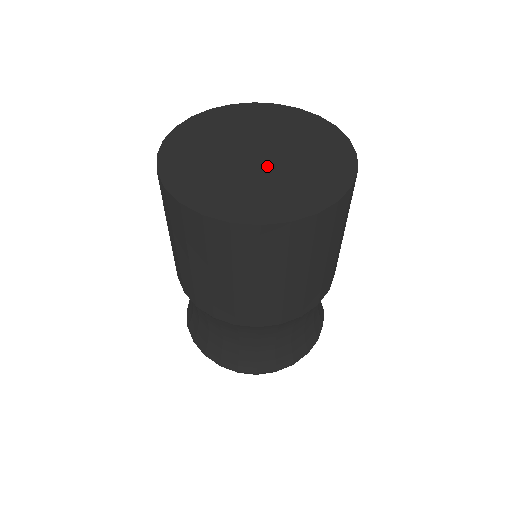
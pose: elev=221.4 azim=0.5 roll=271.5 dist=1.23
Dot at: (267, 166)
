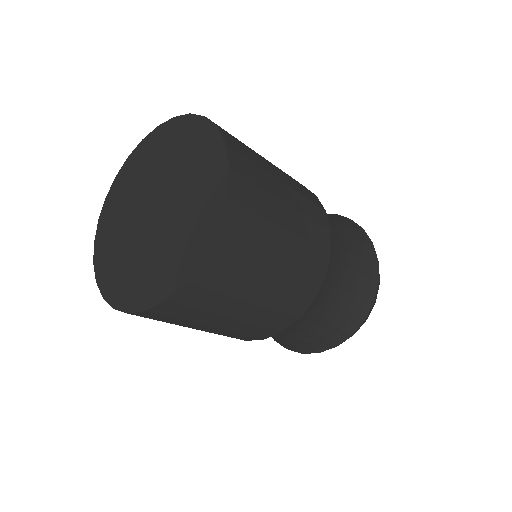
Dot at: (160, 220)
